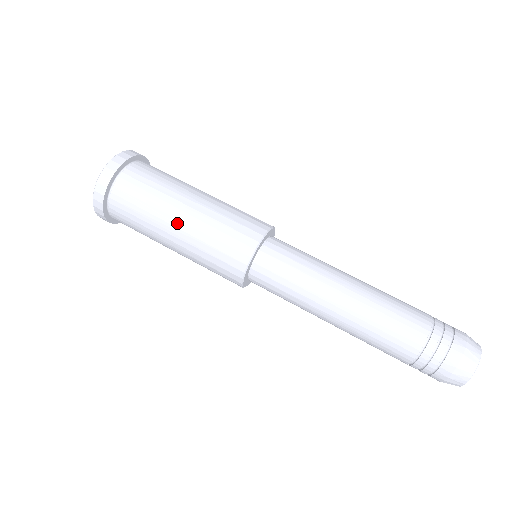
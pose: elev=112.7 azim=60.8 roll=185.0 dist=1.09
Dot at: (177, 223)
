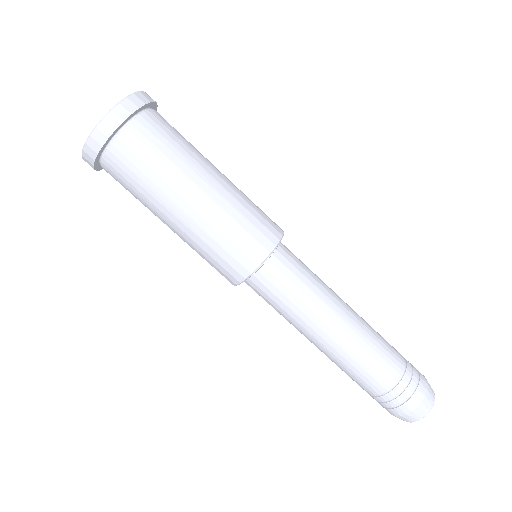
Dot at: (185, 206)
